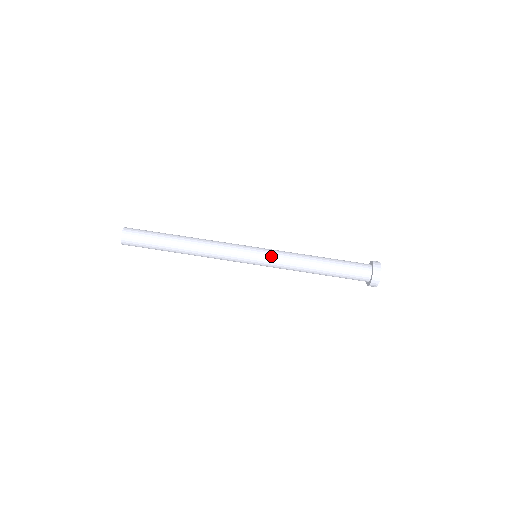
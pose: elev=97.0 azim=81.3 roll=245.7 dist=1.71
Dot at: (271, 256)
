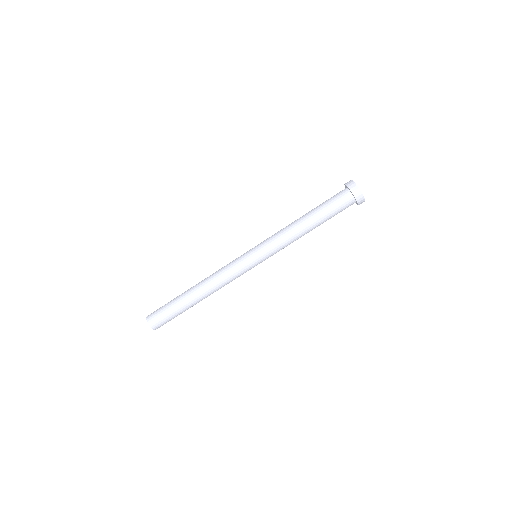
Dot at: (269, 252)
